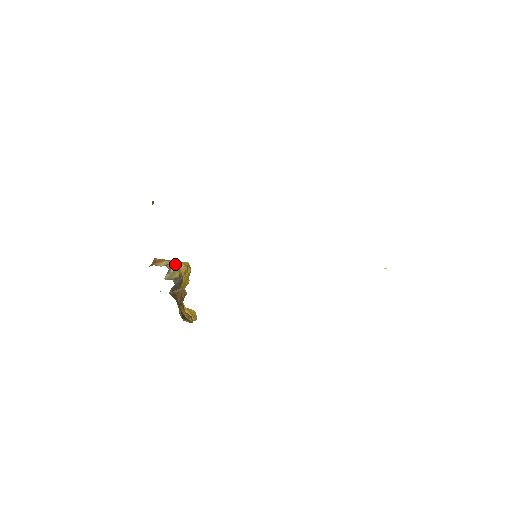
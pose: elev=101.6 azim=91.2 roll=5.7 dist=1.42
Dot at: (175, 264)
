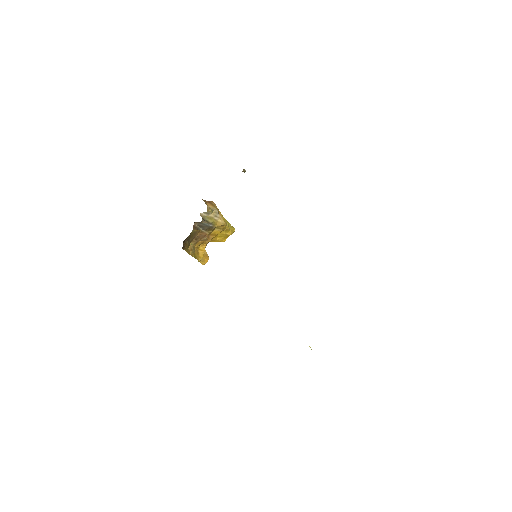
Dot at: (218, 215)
